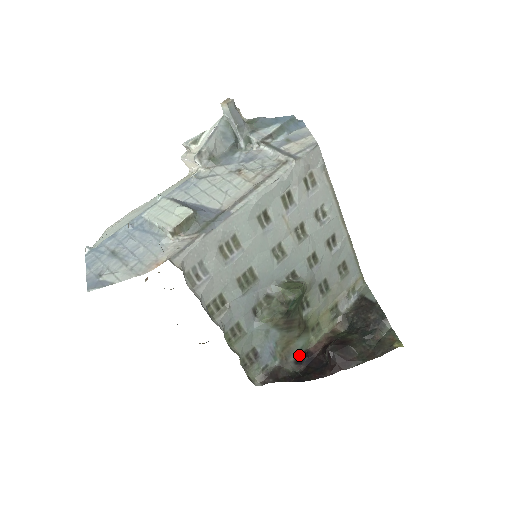
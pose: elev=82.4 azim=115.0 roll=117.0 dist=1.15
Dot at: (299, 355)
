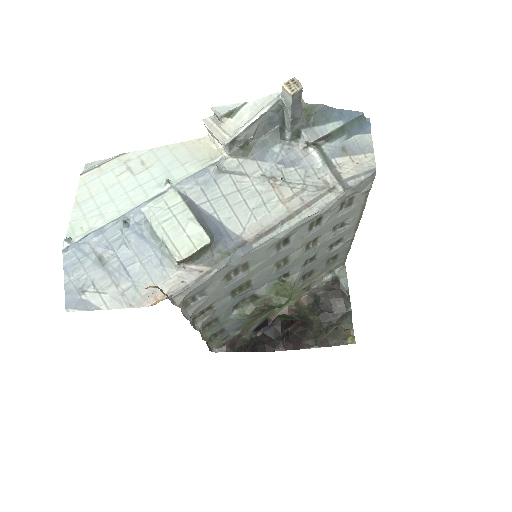
Dot at: (260, 324)
